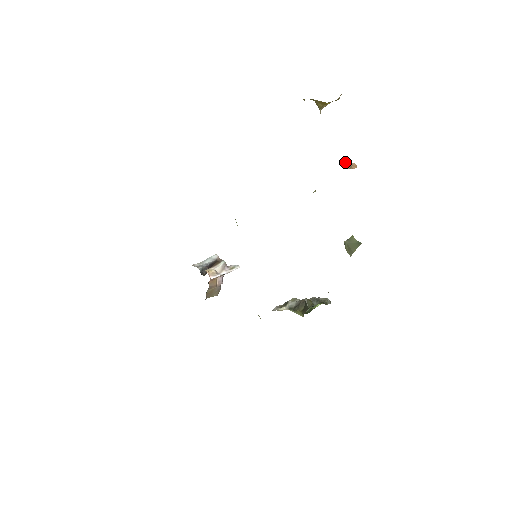
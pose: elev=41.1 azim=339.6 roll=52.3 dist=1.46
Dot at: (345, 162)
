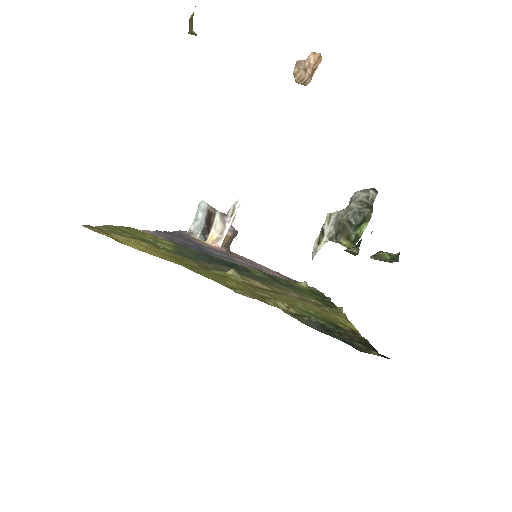
Dot at: (297, 77)
